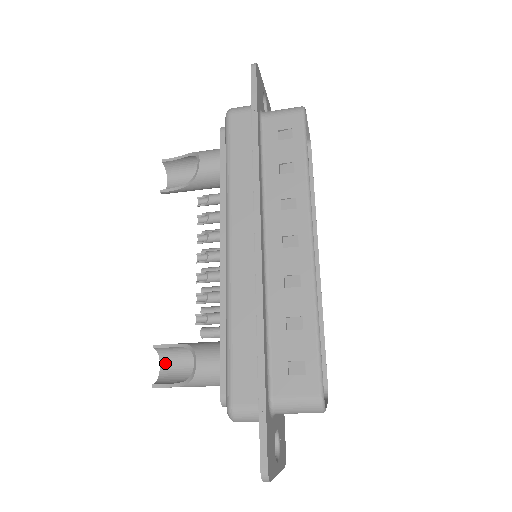
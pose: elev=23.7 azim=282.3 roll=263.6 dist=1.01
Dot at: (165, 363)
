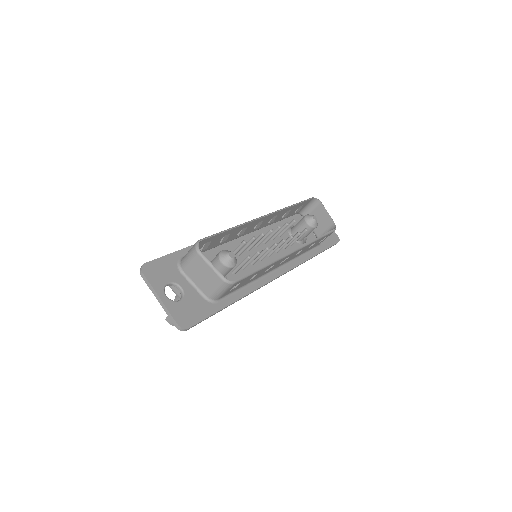
Dot at: occluded
